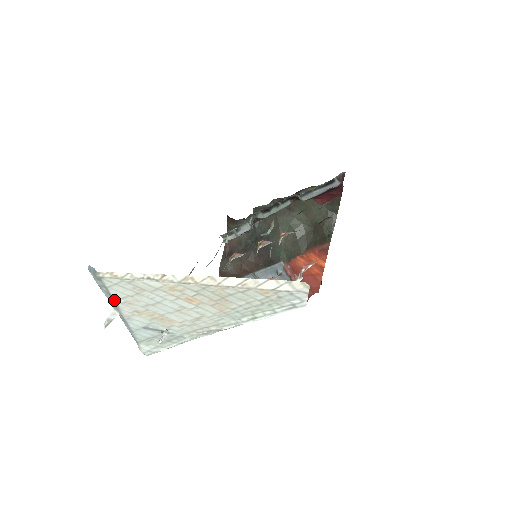
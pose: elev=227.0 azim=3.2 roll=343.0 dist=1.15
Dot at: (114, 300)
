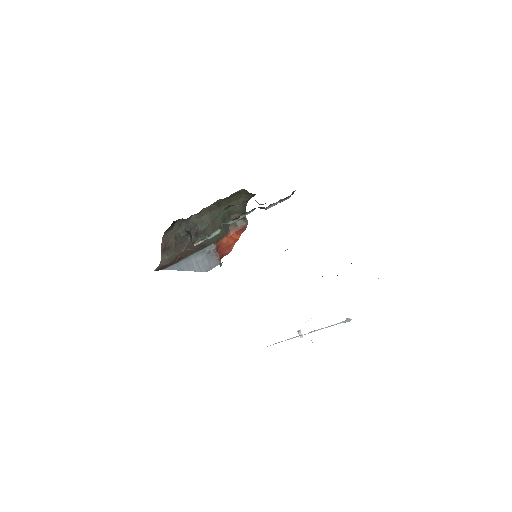
Dot at: occluded
